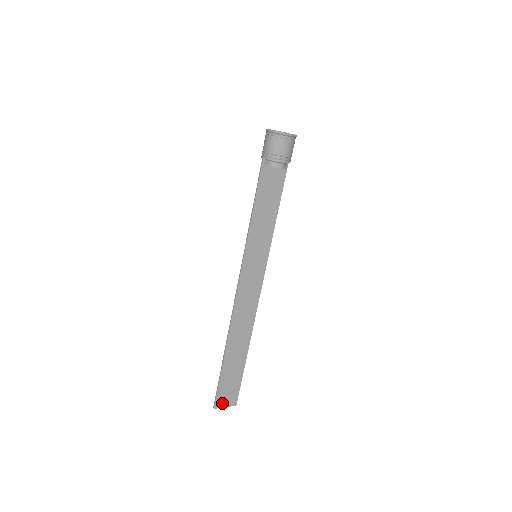
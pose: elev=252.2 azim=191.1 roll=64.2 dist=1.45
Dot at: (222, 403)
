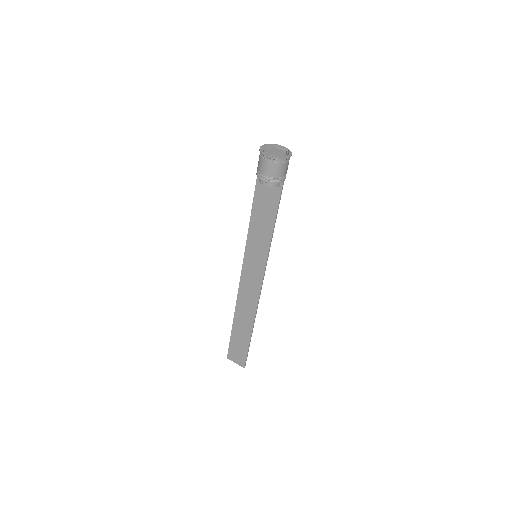
Dot at: (233, 358)
